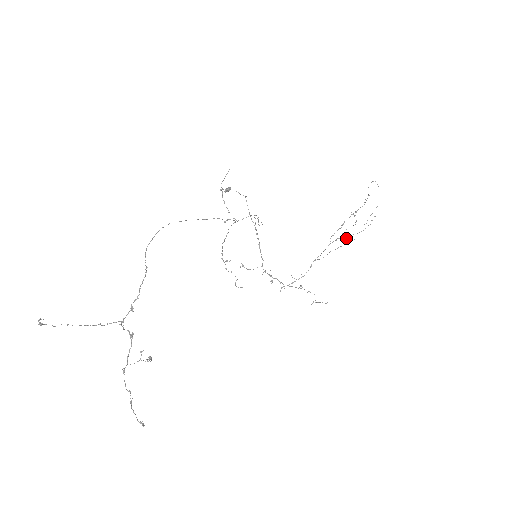
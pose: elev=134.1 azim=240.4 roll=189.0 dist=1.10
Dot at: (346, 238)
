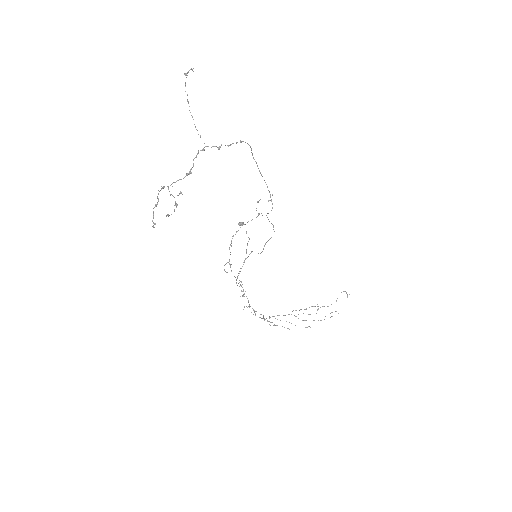
Dot at: (304, 320)
